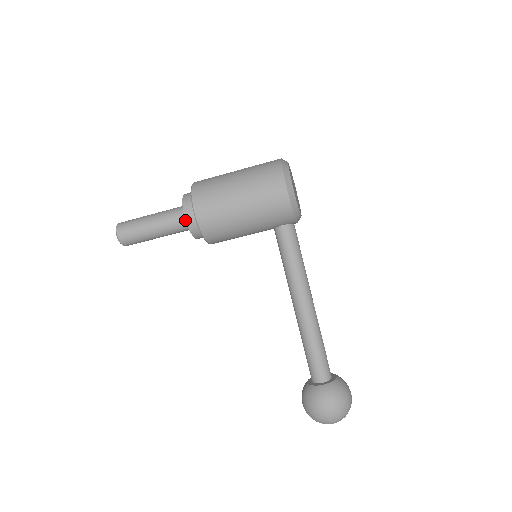
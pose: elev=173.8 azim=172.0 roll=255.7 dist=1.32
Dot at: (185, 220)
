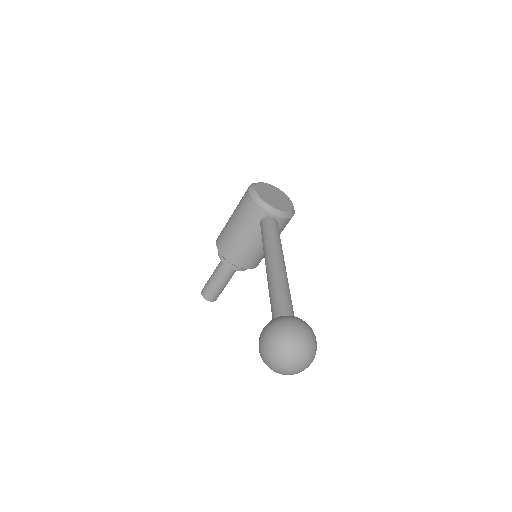
Dot at: occluded
